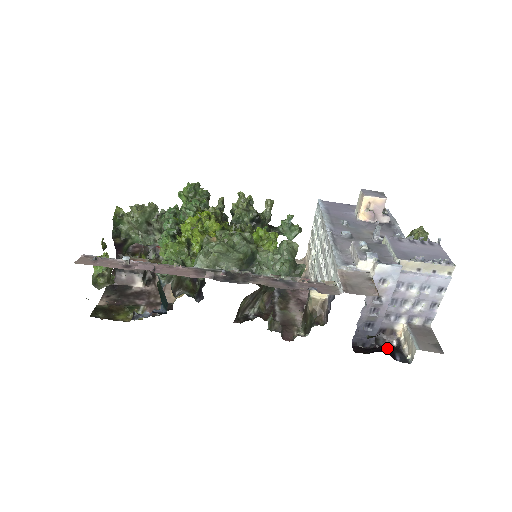
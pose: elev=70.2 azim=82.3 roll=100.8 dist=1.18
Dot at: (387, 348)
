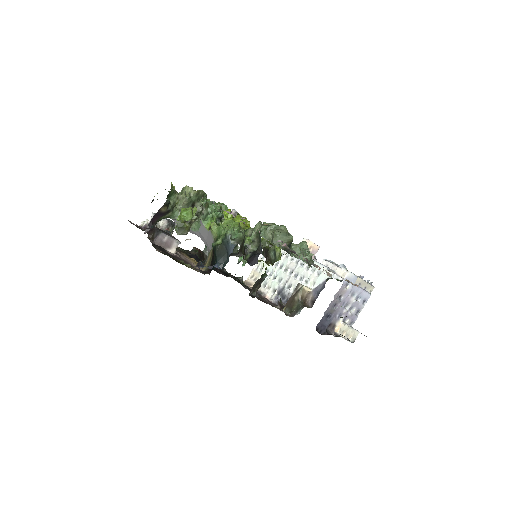
Dot at: occluded
